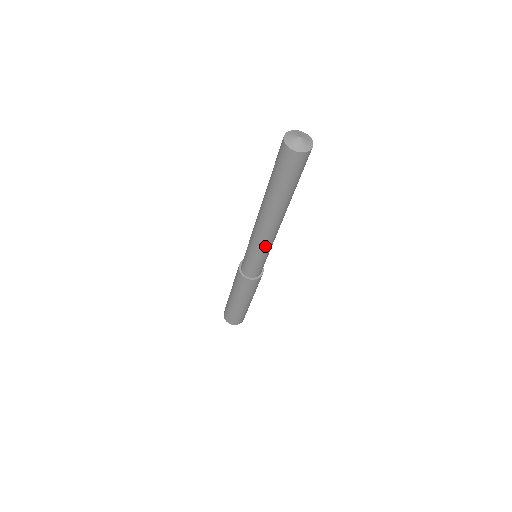
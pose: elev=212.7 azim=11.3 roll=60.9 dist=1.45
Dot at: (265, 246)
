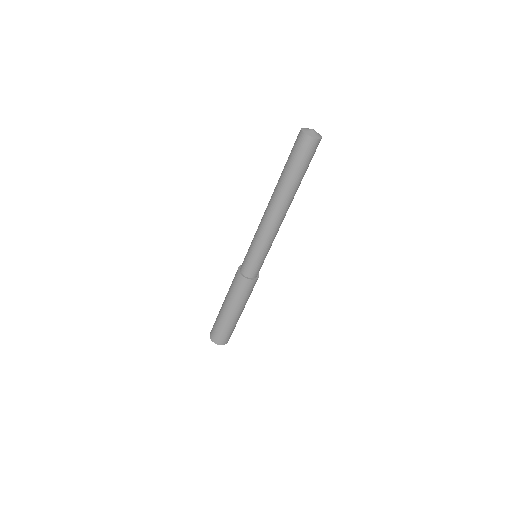
Dot at: (260, 233)
